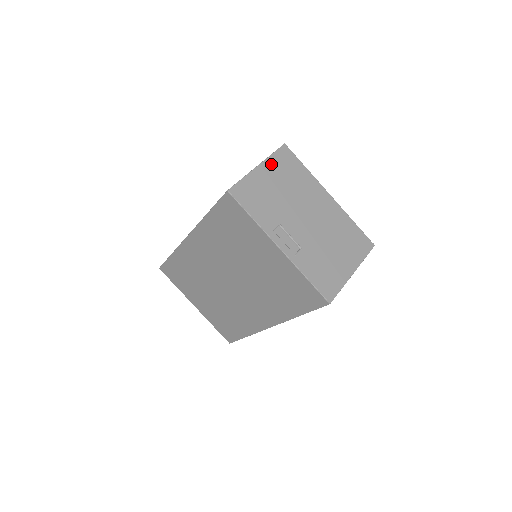
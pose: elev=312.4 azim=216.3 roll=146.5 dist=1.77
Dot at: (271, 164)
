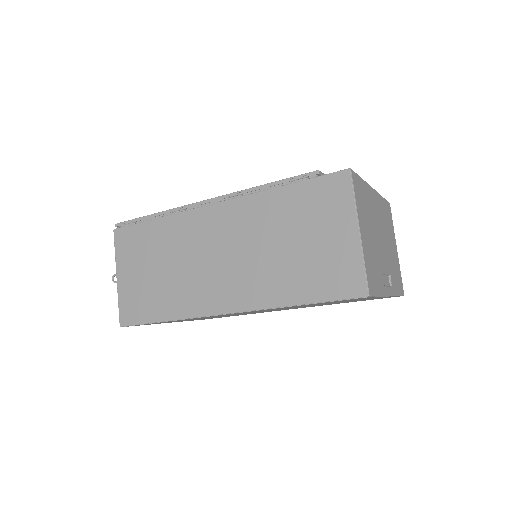
Dot at: (360, 214)
